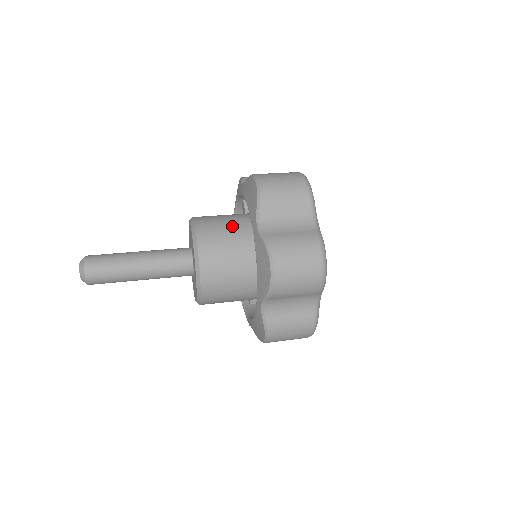
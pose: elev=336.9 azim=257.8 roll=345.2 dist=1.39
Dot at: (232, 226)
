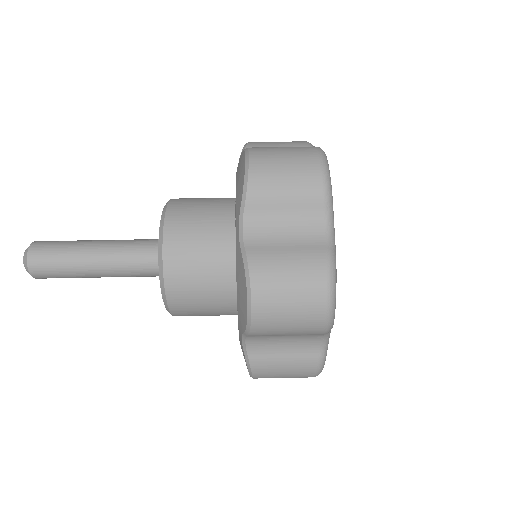
Dot at: (216, 286)
